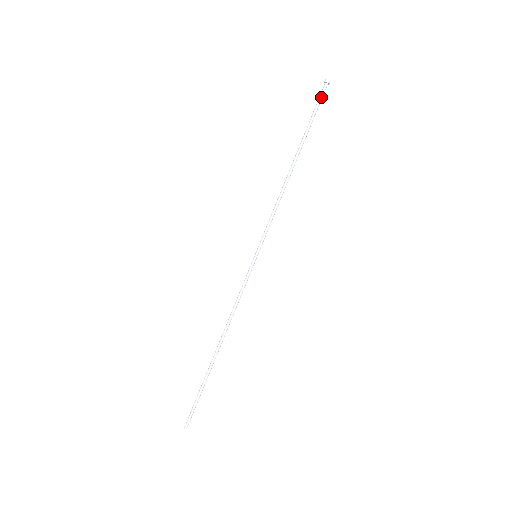
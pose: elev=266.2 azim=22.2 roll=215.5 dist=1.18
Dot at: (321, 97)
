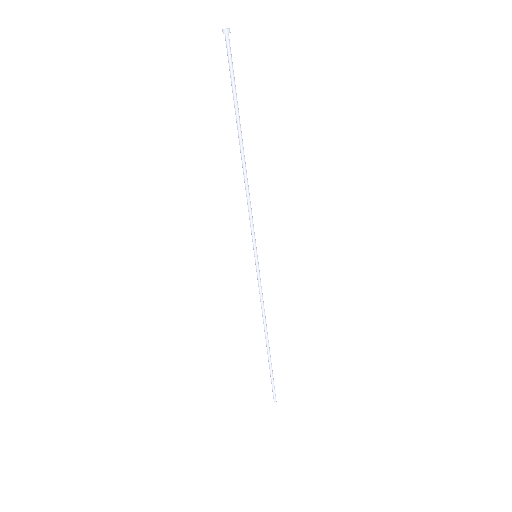
Dot at: (229, 56)
